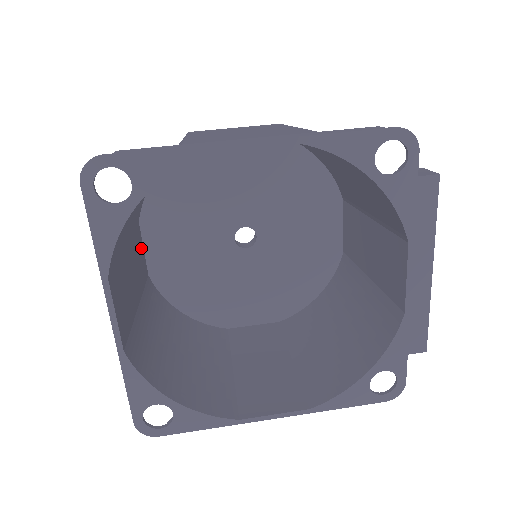
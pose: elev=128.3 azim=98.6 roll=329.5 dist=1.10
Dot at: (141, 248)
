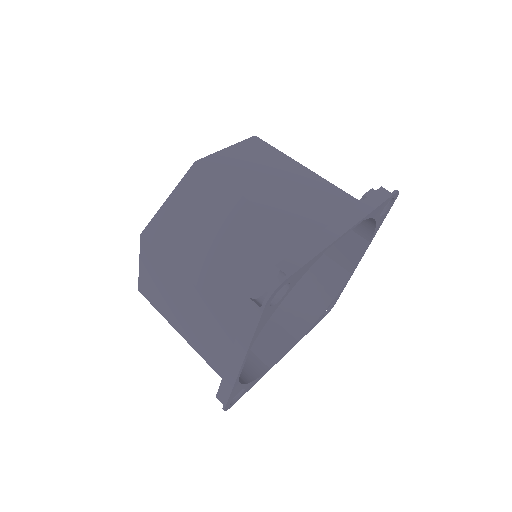
Dot at: occluded
